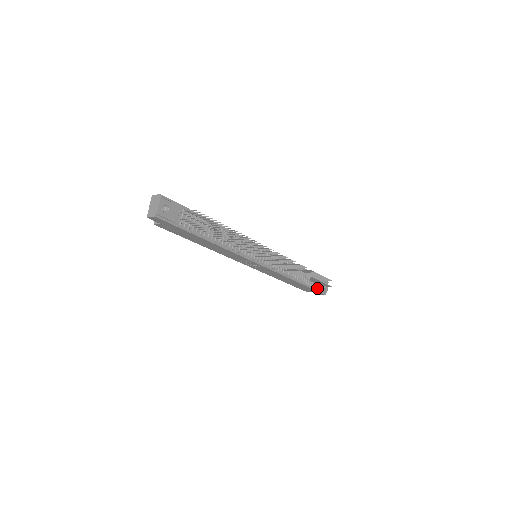
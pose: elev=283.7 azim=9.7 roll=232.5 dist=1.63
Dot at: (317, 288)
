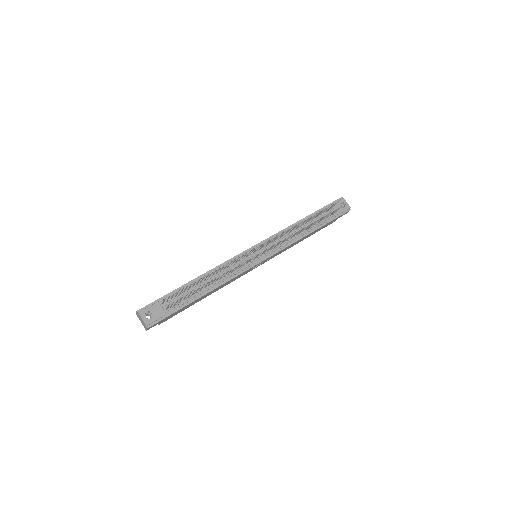
Dot at: (336, 215)
